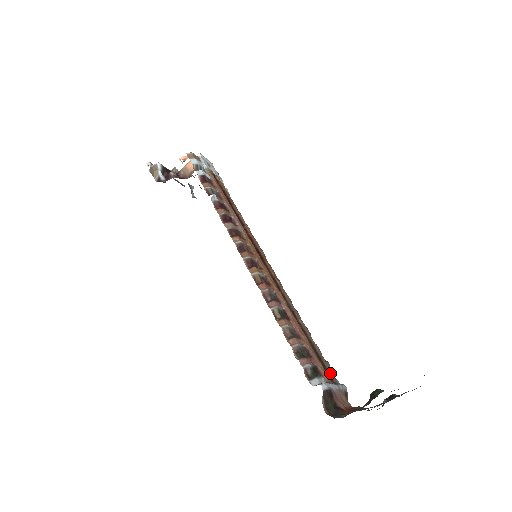
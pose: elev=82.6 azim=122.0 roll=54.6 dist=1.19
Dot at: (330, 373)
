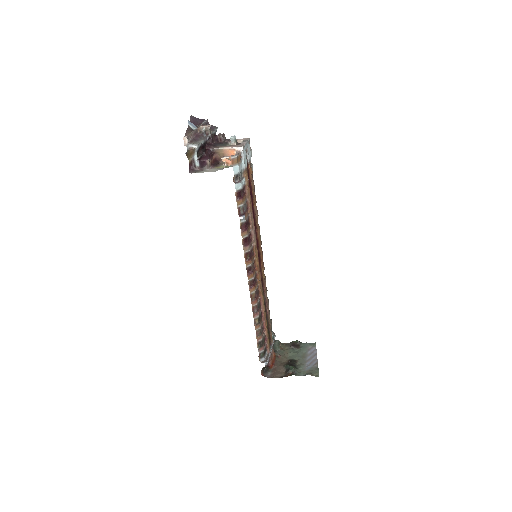
Dot at: (271, 338)
